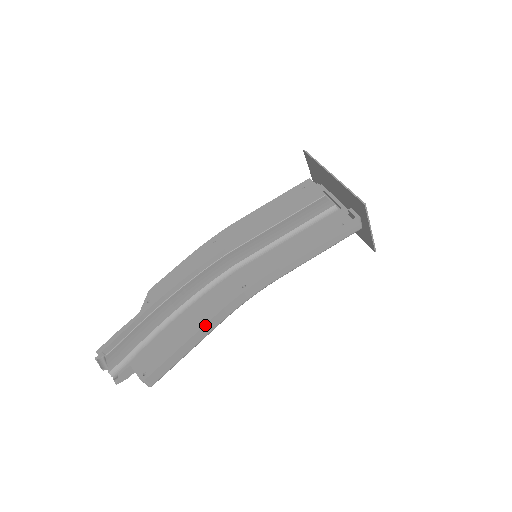
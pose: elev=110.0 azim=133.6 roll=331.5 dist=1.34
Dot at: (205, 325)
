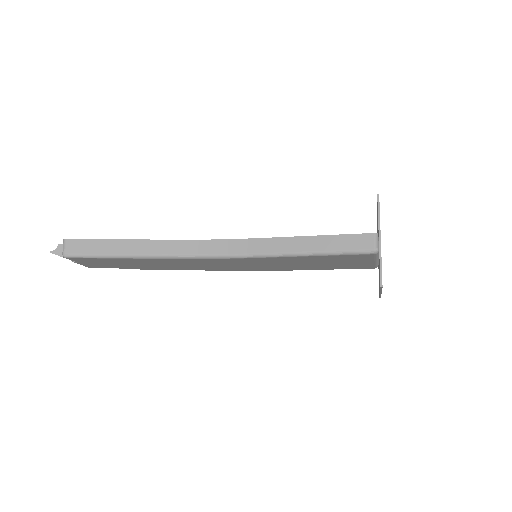
Dot at: (152, 240)
